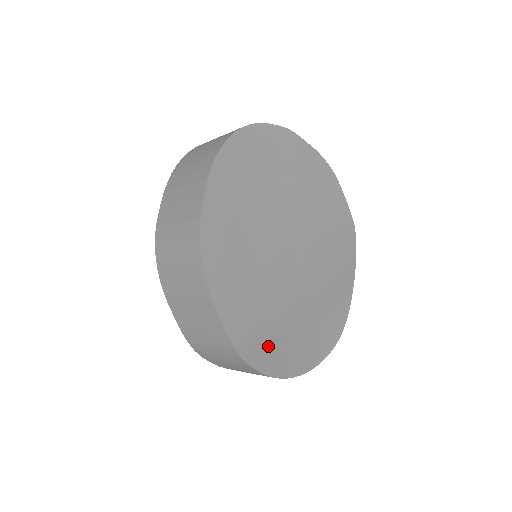
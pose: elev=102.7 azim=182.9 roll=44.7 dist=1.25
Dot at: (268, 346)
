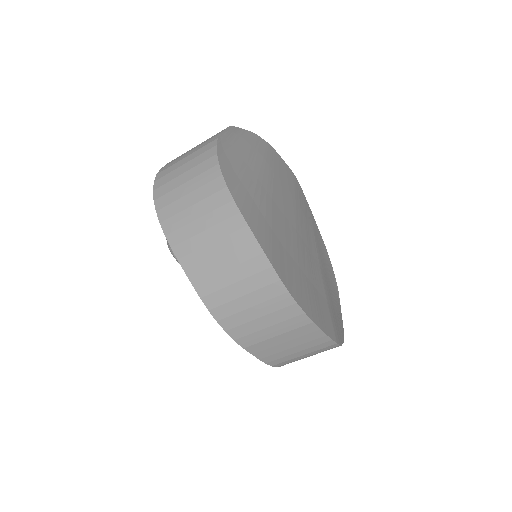
Dot at: (335, 321)
